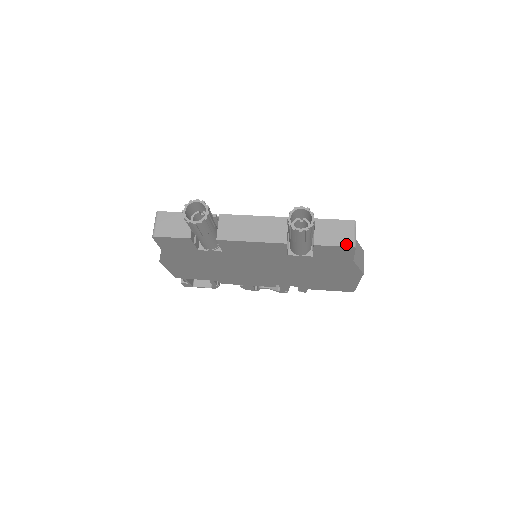
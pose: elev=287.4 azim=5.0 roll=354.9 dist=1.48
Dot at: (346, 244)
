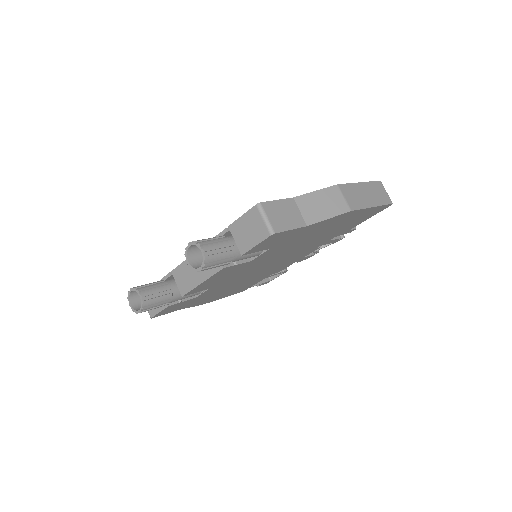
Dot at: (263, 236)
